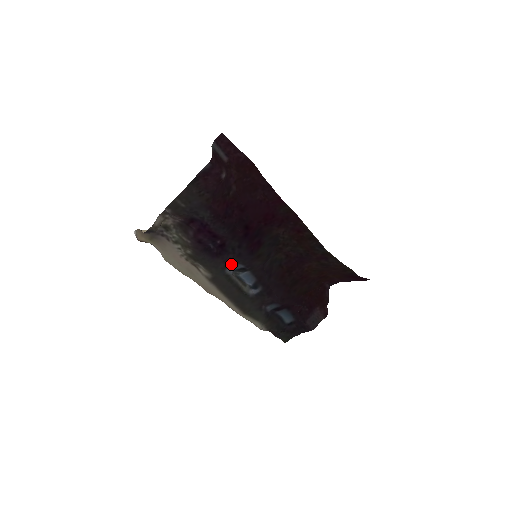
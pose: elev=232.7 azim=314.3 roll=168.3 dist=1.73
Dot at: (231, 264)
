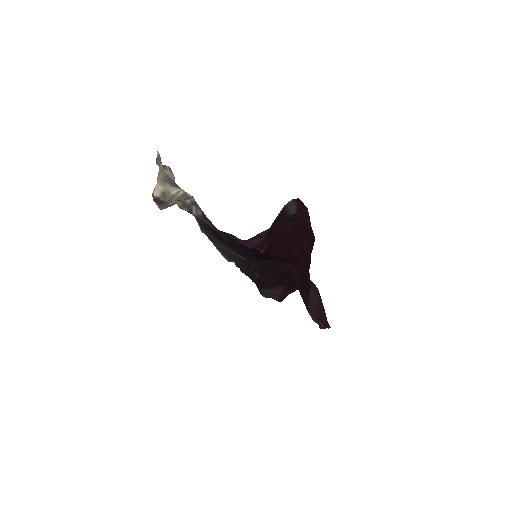
Dot at: occluded
